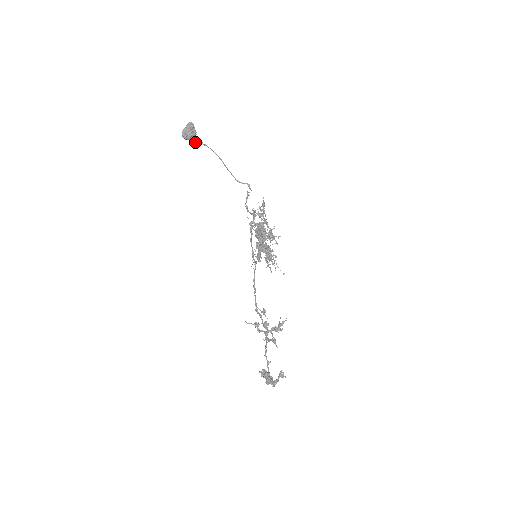
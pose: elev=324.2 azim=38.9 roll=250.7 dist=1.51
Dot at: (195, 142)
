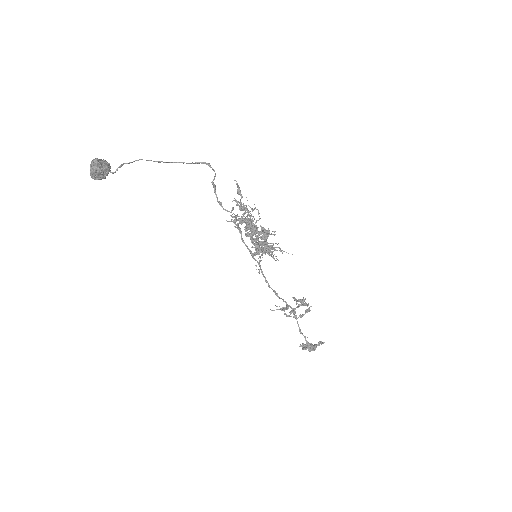
Dot at: (114, 172)
